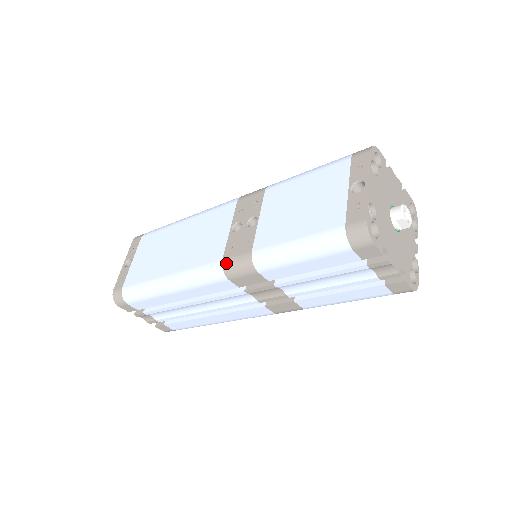
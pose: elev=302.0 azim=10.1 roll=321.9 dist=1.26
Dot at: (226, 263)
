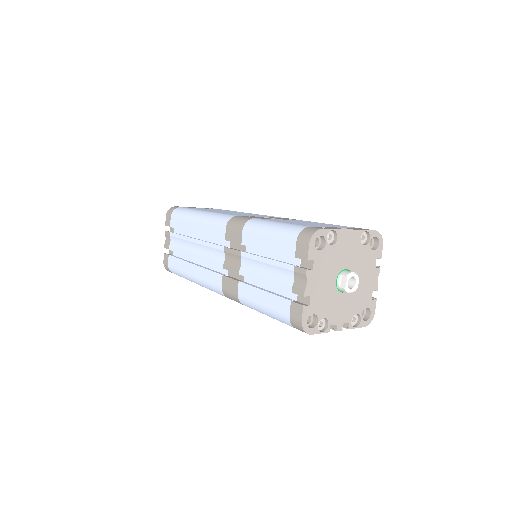
Dot at: (236, 216)
